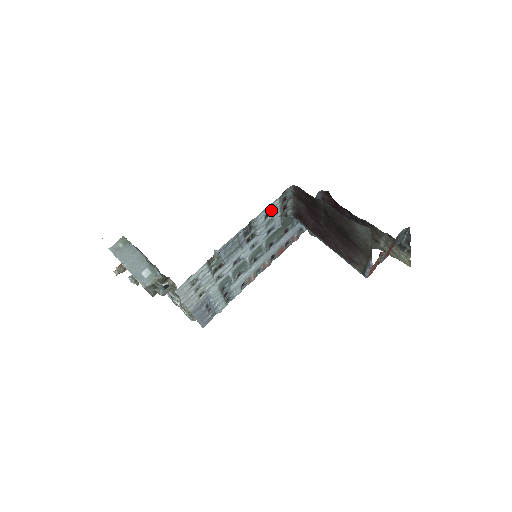
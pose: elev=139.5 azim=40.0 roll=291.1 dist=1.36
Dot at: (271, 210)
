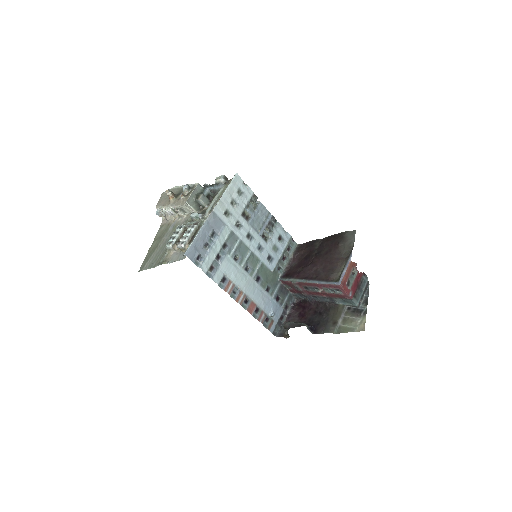
Dot at: (283, 239)
